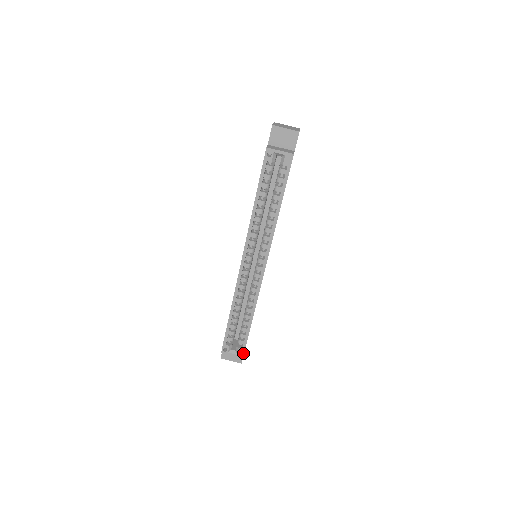
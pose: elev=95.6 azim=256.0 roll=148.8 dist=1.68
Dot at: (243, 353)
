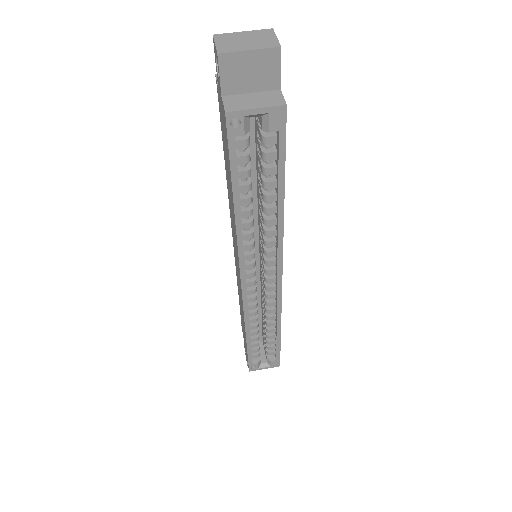
Dot at: (278, 363)
